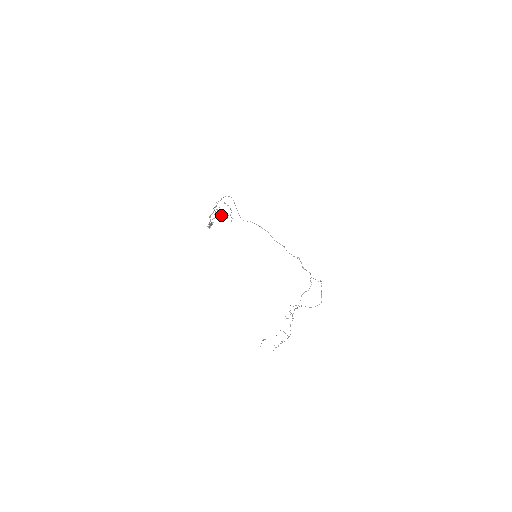
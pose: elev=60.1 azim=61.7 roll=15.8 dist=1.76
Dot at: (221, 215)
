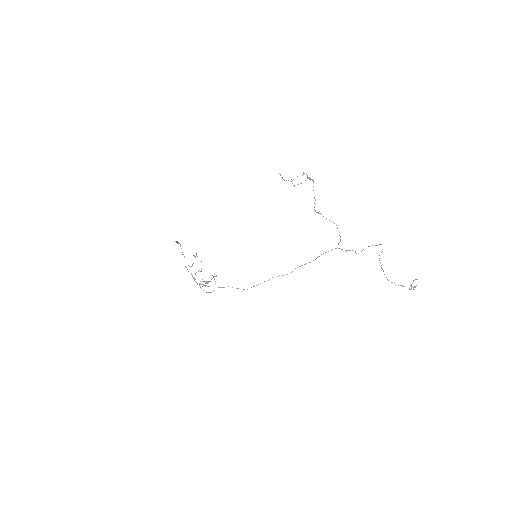
Dot at: occluded
